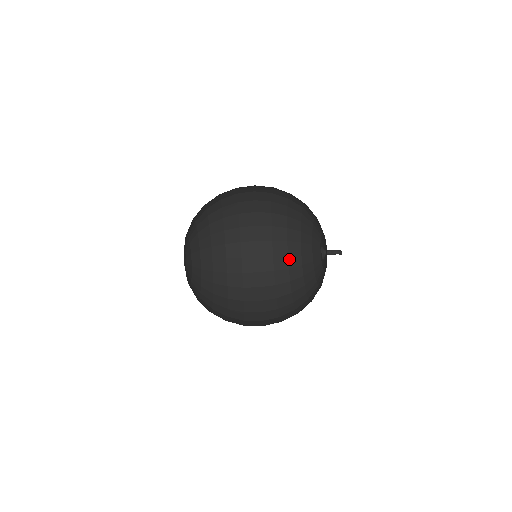
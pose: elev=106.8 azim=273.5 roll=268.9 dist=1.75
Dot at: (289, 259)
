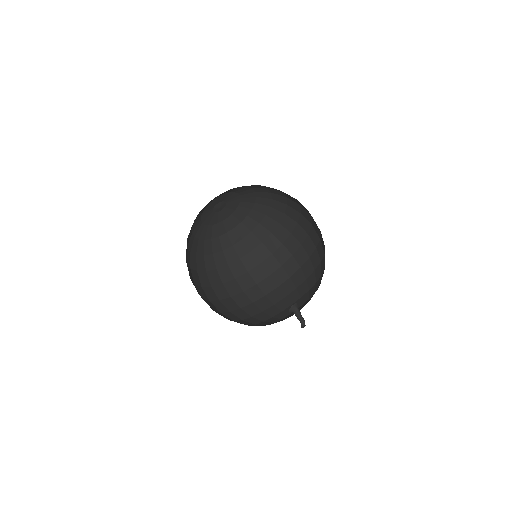
Dot at: (250, 318)
